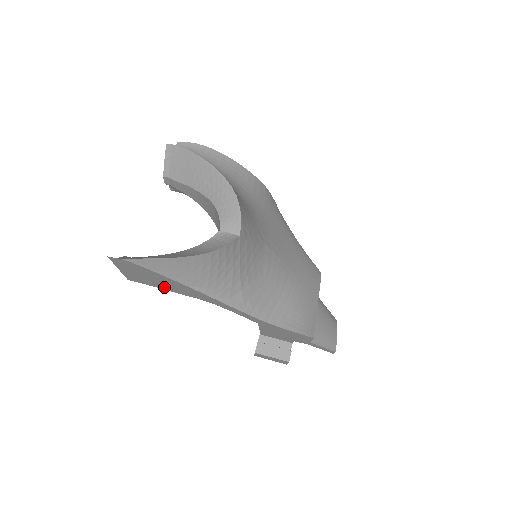
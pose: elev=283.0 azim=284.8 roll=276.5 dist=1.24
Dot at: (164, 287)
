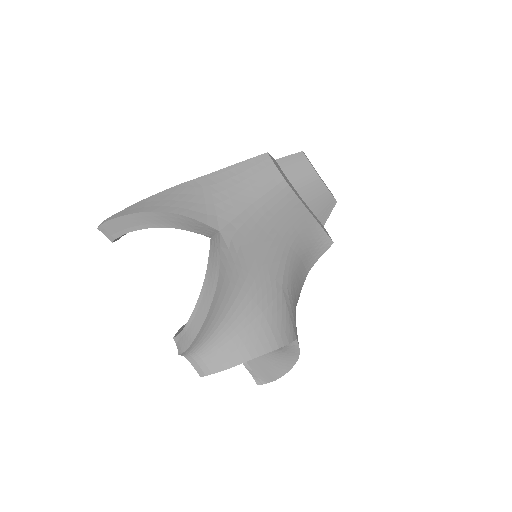
Dot at: occluded
